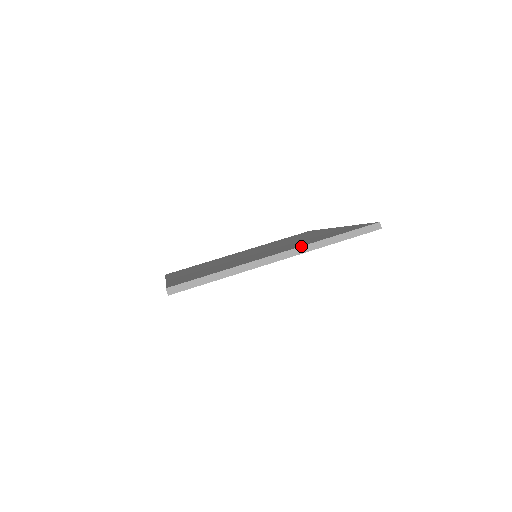
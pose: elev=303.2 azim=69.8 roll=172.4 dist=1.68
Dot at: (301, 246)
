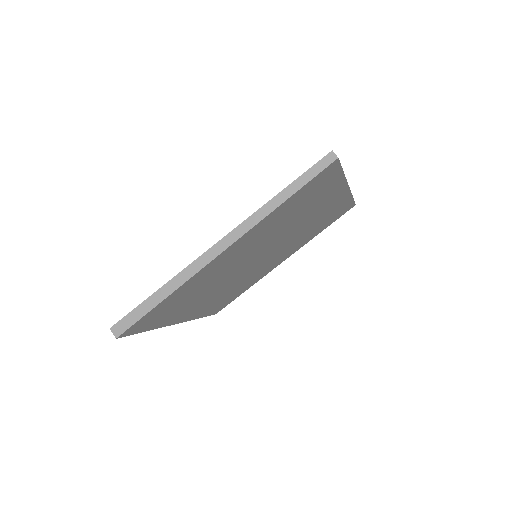
Dot at: occluded
